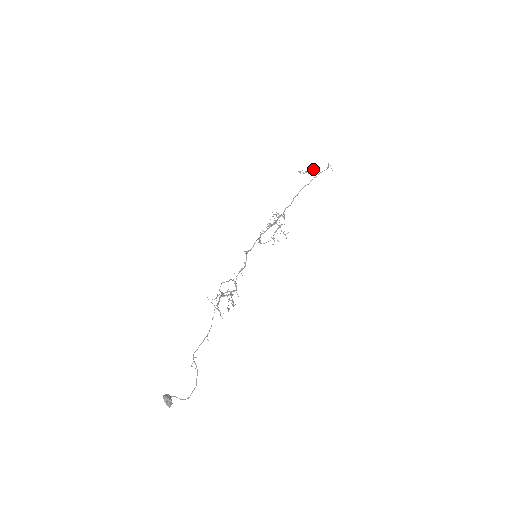
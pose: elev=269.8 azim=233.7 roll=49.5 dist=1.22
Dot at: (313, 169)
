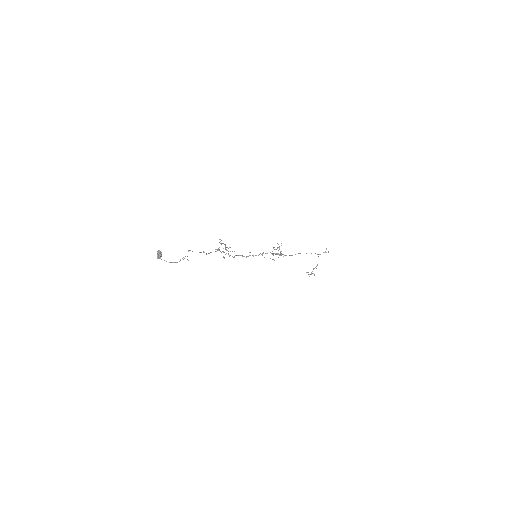
Dot at: occluded
